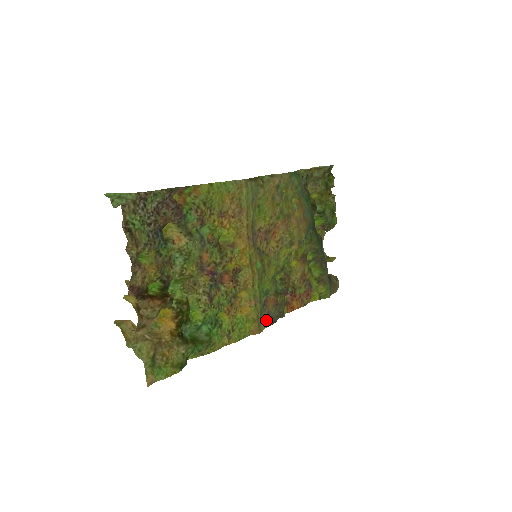
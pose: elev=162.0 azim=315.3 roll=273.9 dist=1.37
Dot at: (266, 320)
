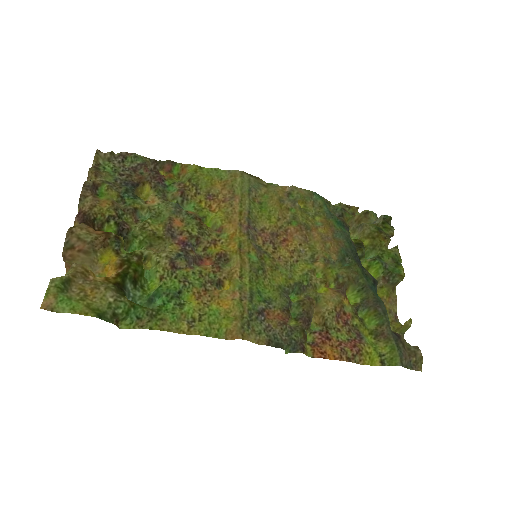
Dot at: (262, 335)
